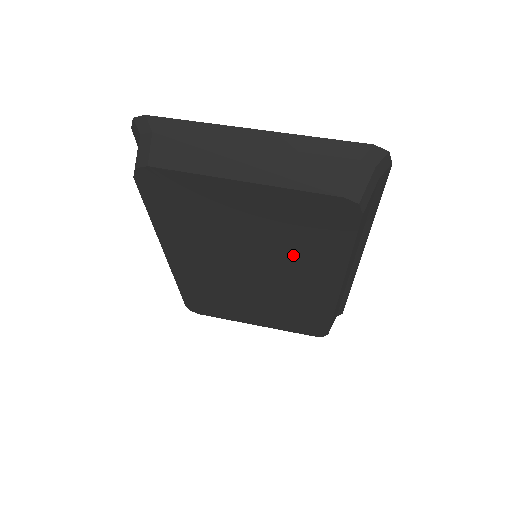
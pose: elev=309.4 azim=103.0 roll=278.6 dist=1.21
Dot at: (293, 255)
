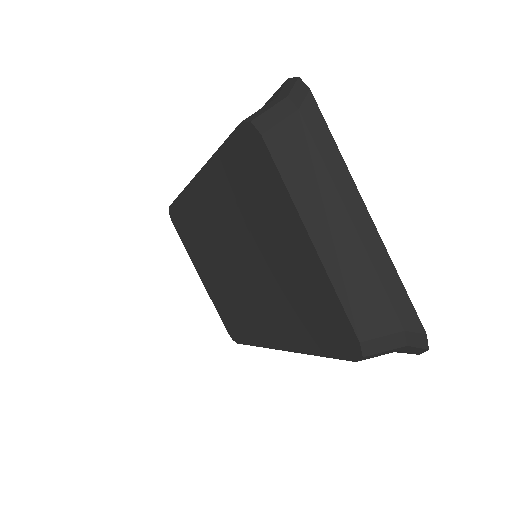
Dot at: (279, 302)
